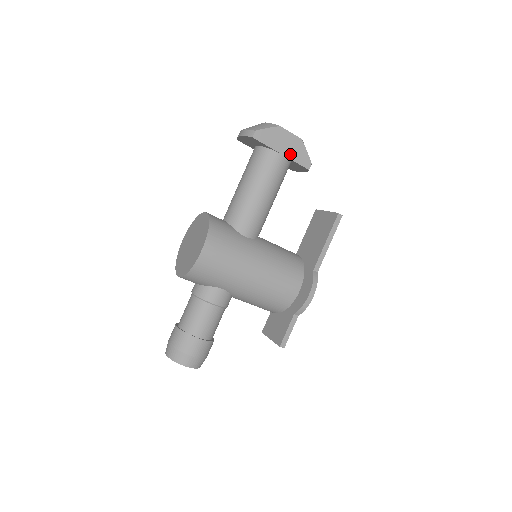
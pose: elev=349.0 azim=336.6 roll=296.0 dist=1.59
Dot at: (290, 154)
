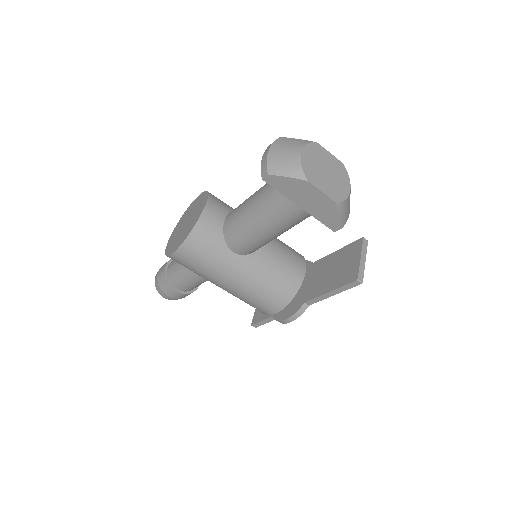
Dot at: (312, 210)
